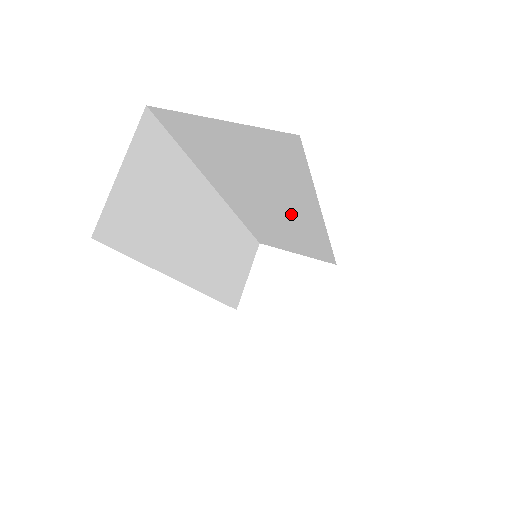
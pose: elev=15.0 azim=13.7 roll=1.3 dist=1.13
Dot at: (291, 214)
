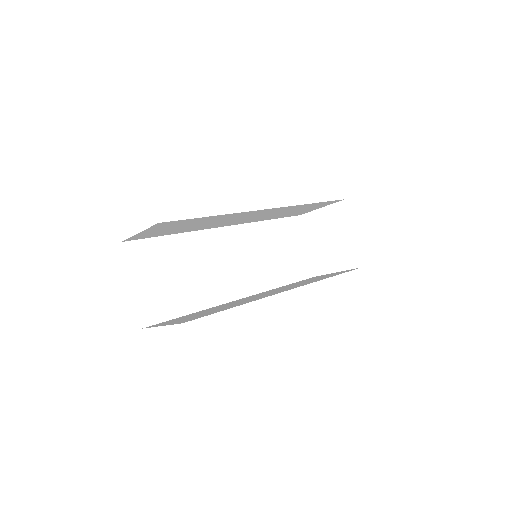
Dot at: occluded
